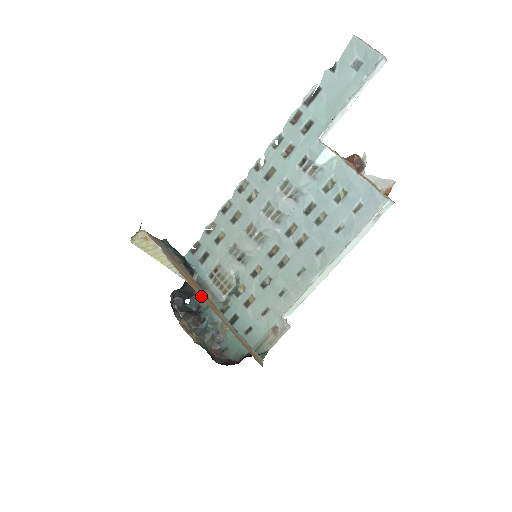
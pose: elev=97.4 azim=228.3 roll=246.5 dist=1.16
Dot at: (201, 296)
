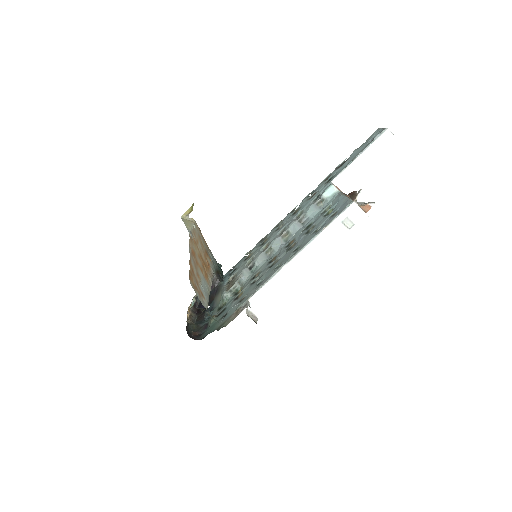
Dot at: (192, 245)
